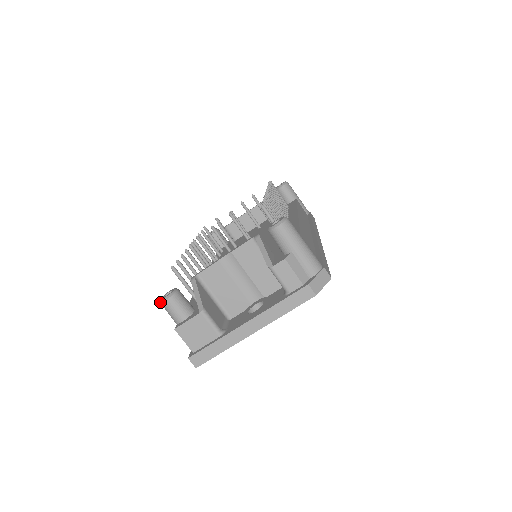
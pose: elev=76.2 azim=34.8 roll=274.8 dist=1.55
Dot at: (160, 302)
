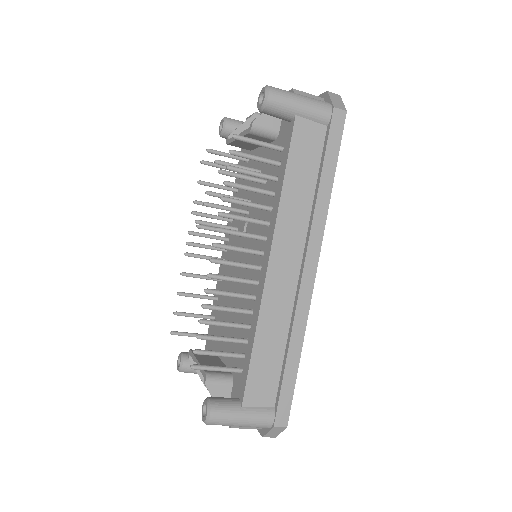
Dot at: (178, 365)
